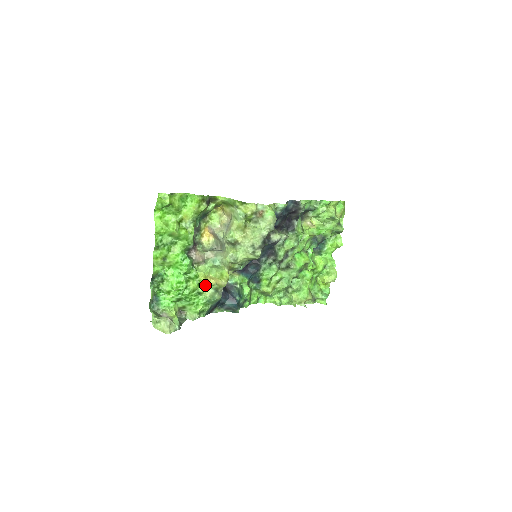
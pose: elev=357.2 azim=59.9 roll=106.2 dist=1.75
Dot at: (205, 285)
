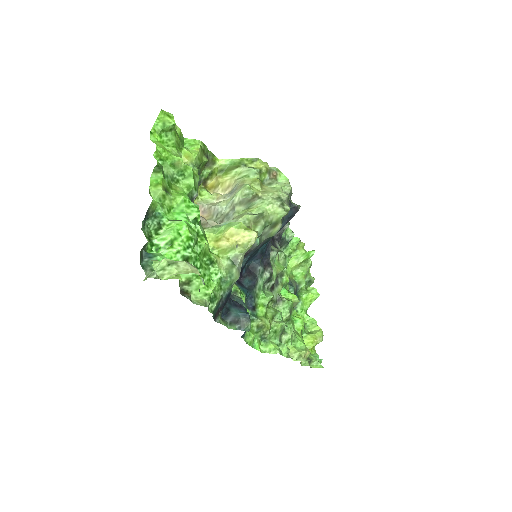
Dot at: (216, 254)
